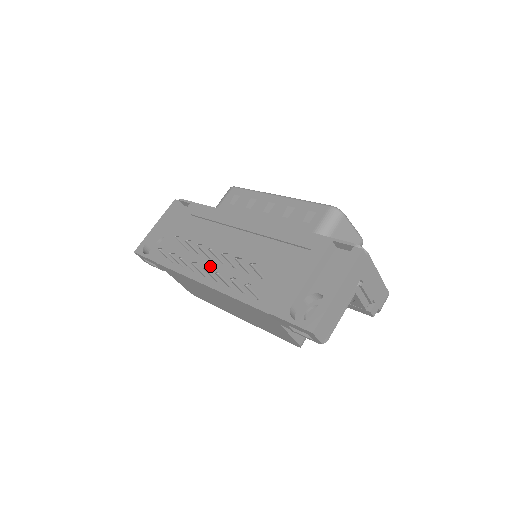
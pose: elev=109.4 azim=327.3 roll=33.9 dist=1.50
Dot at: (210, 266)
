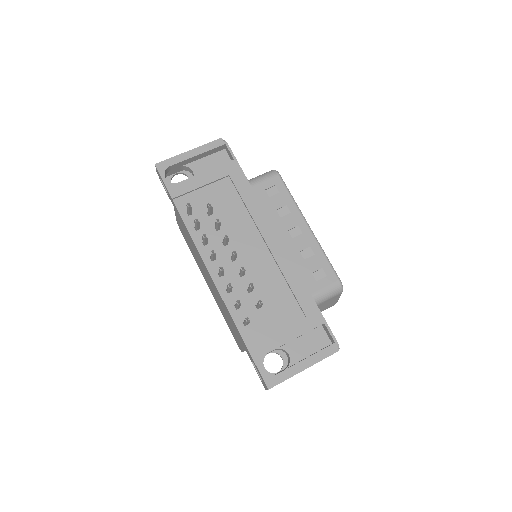
Dot at: (221, 253)
